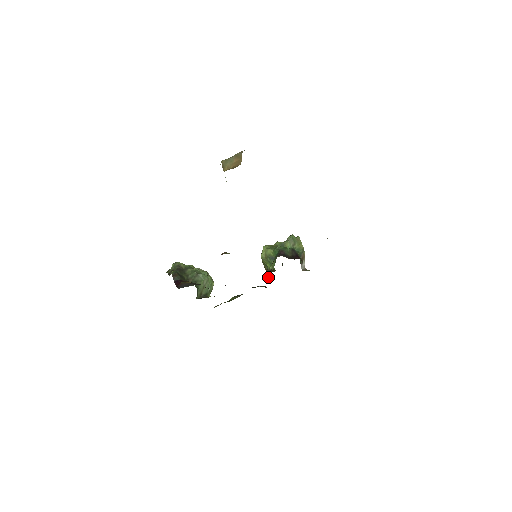
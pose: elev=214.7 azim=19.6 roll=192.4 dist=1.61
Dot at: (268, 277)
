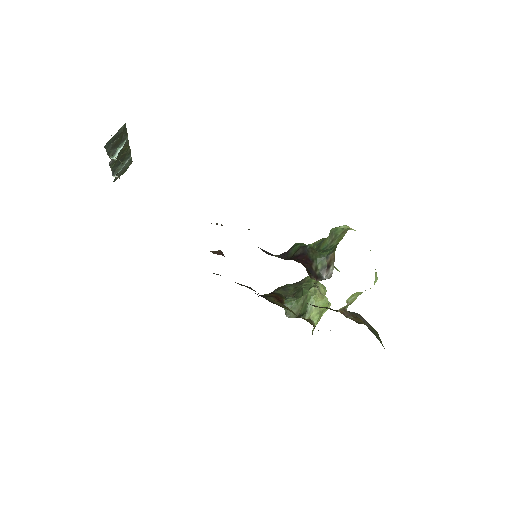
Dot at: occluded
